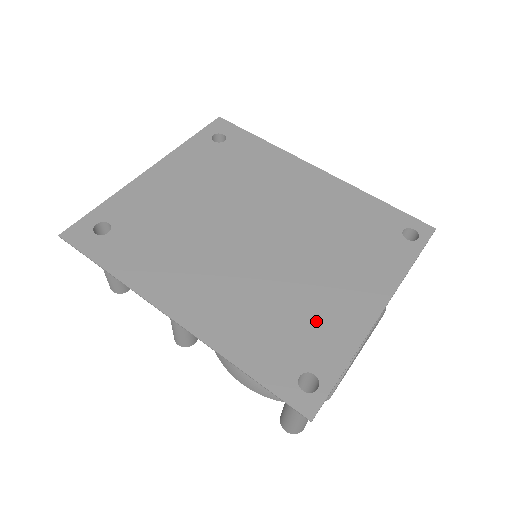
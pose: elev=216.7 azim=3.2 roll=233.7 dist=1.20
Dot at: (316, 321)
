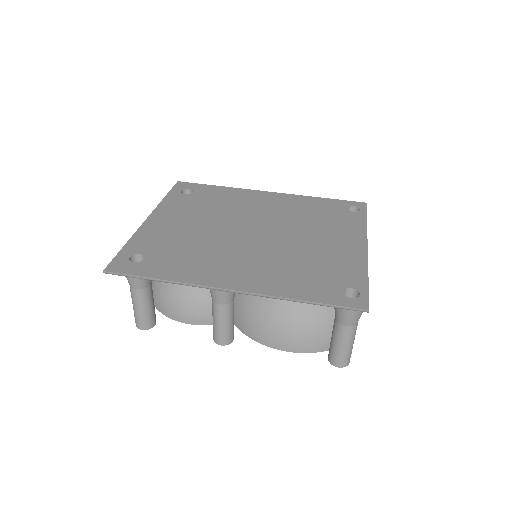
Dot at: (331, 263)
